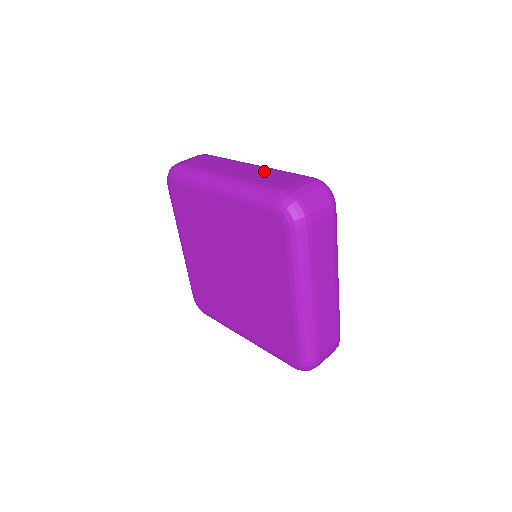
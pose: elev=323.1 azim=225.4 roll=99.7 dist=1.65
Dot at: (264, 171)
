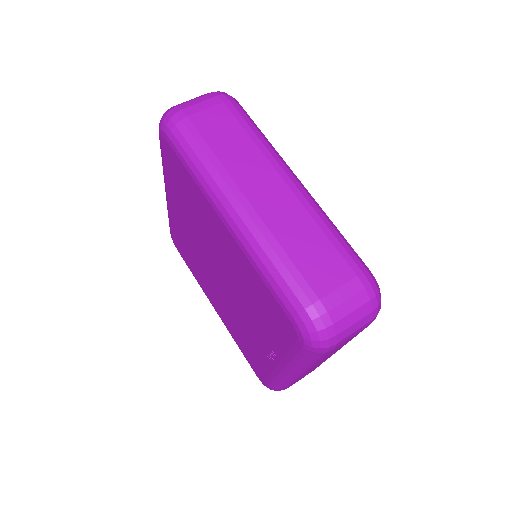
Dot at: (302, 218)
